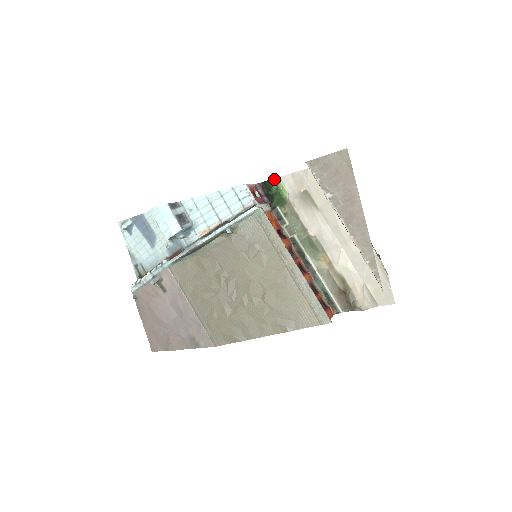
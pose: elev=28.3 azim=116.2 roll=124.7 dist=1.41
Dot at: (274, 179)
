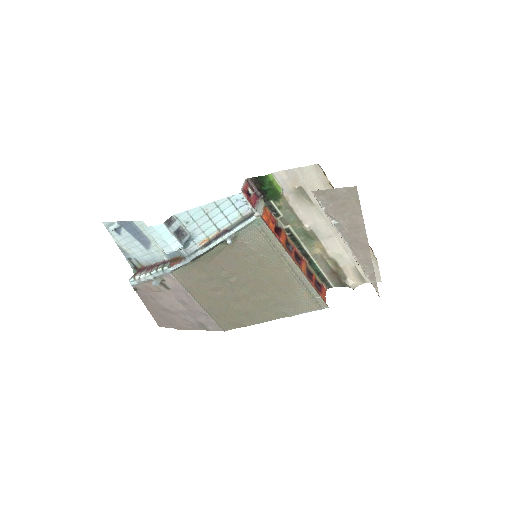
Dot at: (267, 175)
